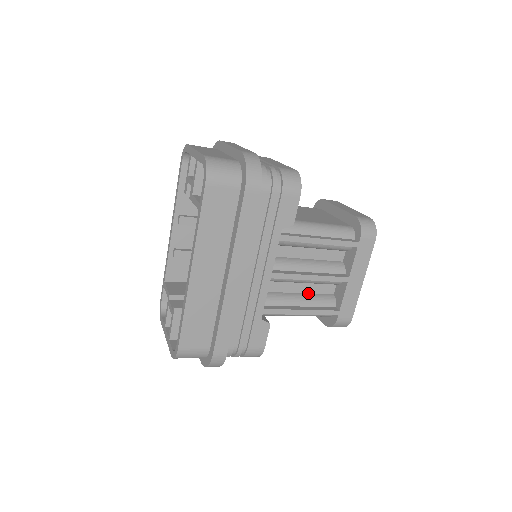
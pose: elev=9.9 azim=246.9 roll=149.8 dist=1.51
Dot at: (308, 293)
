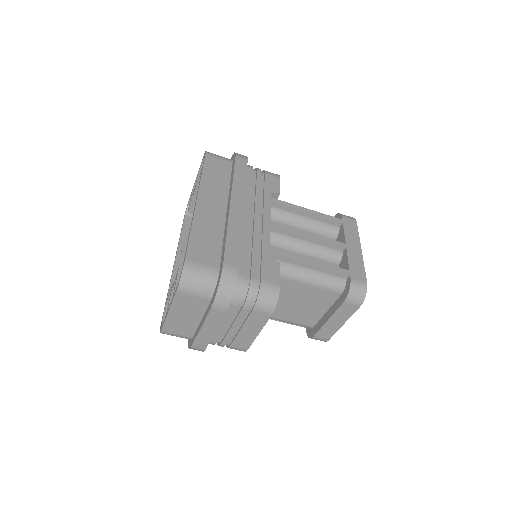
Dot at: occluded
